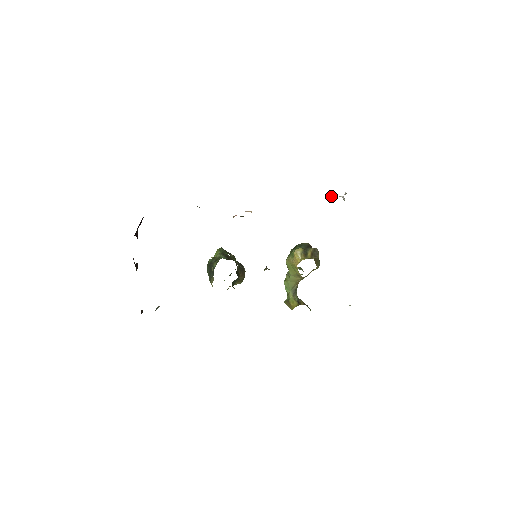
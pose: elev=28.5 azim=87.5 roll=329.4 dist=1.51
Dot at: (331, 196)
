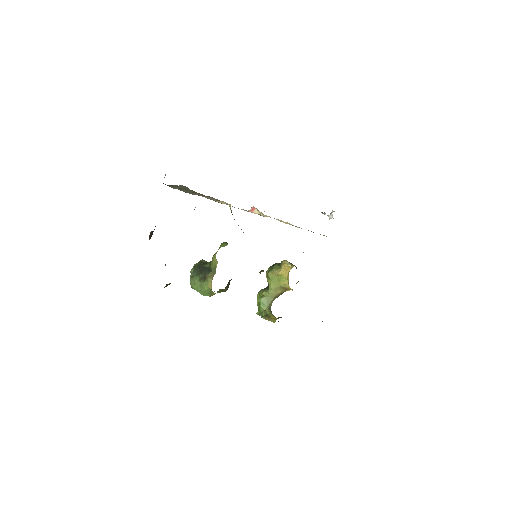
Dot at: (322, 212)
